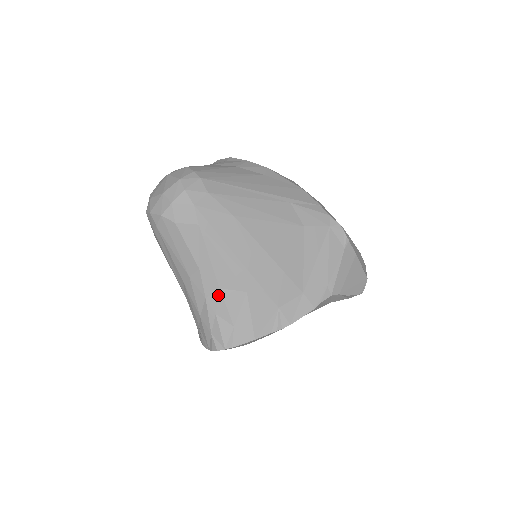
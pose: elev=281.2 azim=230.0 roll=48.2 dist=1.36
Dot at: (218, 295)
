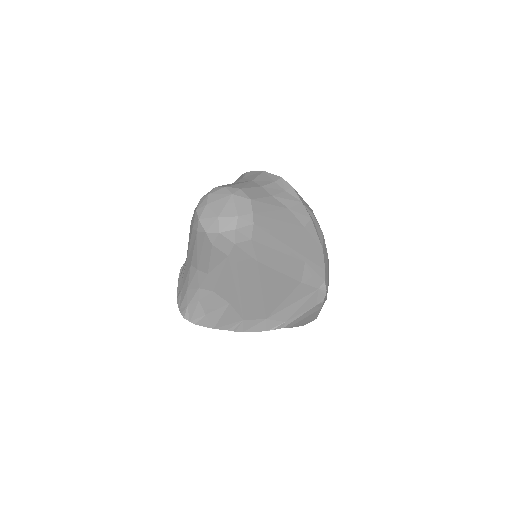
Dot at: (209, 293)
